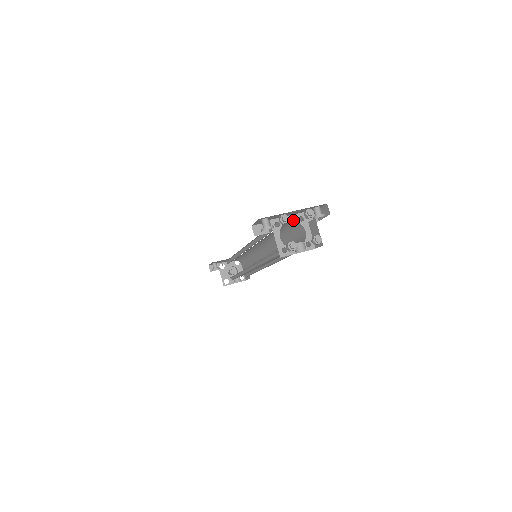
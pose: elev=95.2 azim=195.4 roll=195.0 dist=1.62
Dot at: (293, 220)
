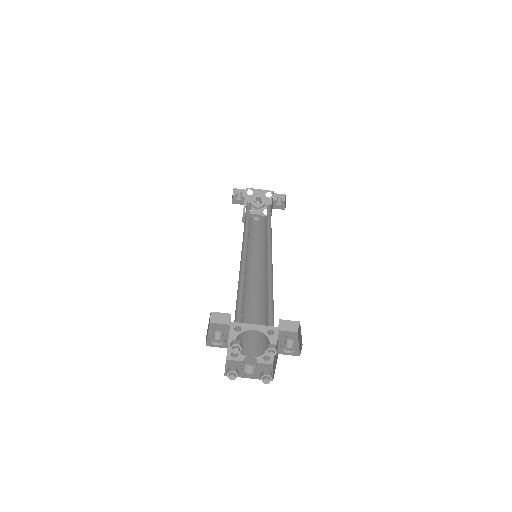
Dot at: (260, 330)
